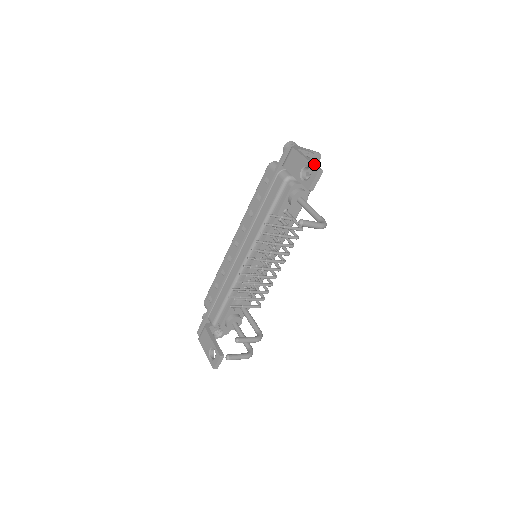
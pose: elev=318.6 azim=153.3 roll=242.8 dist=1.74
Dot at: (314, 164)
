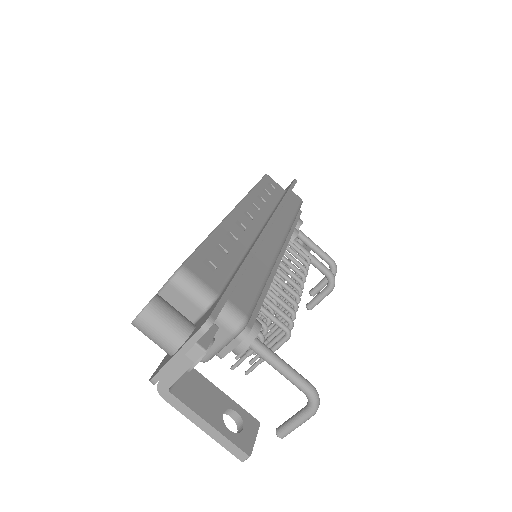
Dot at: (226, 446)
